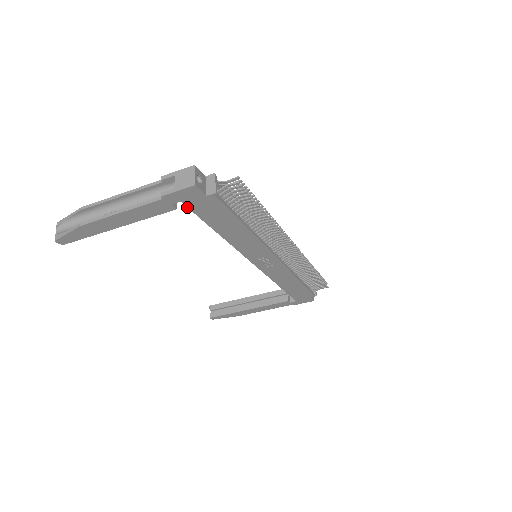
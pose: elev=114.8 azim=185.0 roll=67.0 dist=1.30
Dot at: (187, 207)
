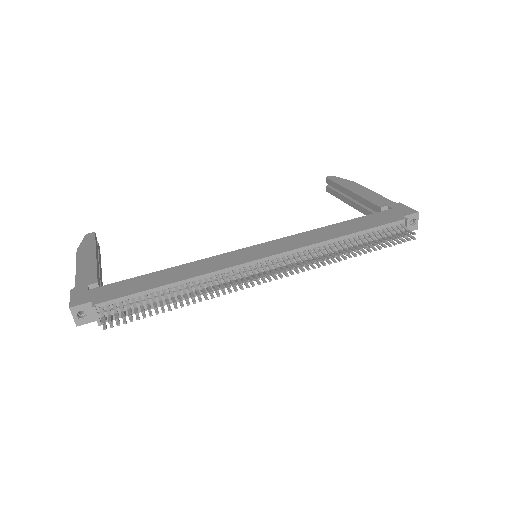
Dot at: occluded
